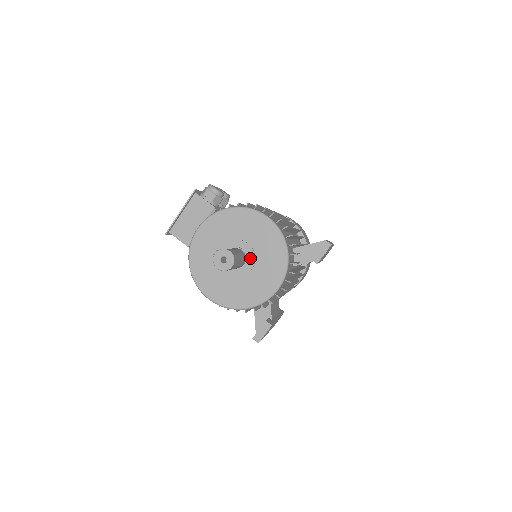
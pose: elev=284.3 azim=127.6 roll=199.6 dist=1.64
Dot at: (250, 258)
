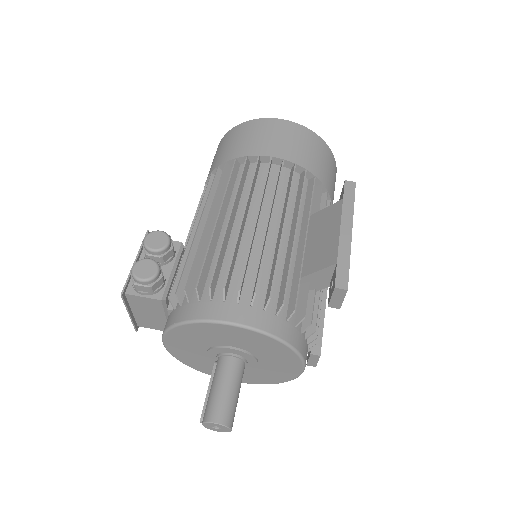
Dot at: (247, 358)
